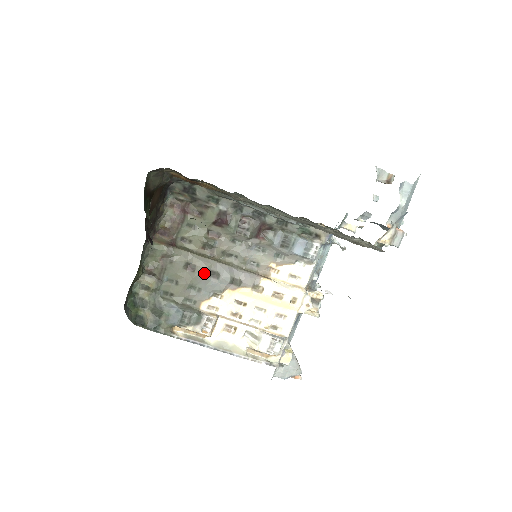
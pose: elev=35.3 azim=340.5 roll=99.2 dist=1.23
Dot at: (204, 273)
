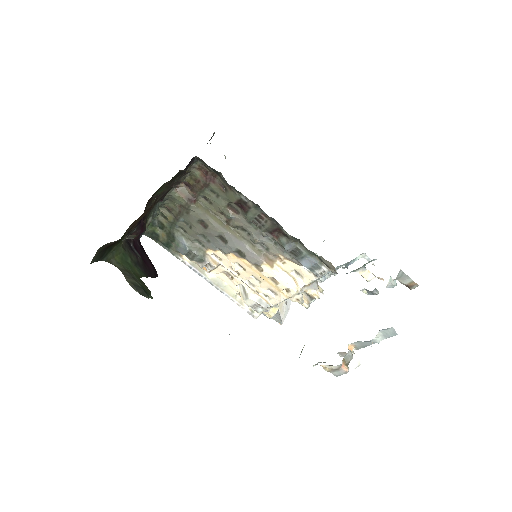
Dot at: (214, 234)
